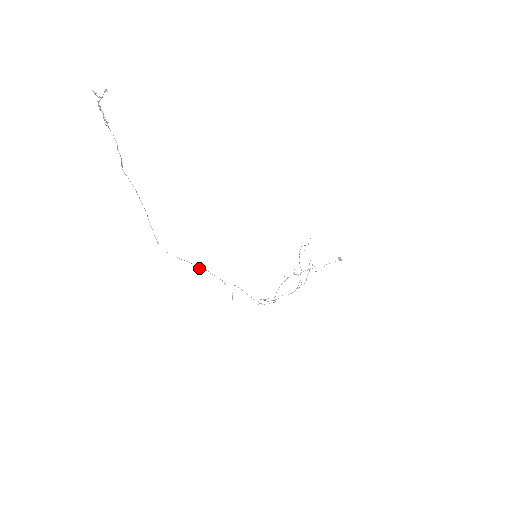
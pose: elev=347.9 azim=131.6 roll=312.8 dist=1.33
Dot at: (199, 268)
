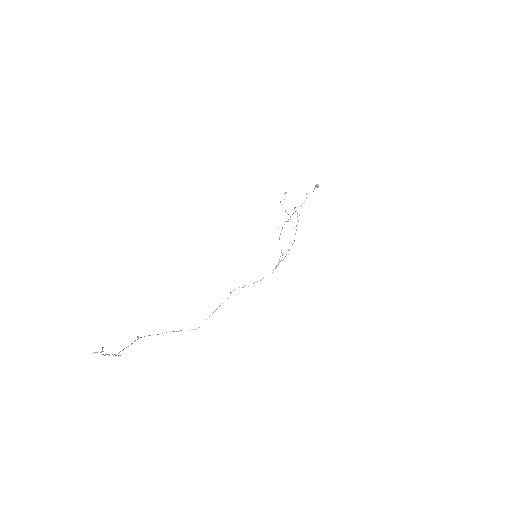
Dot at: occluded
